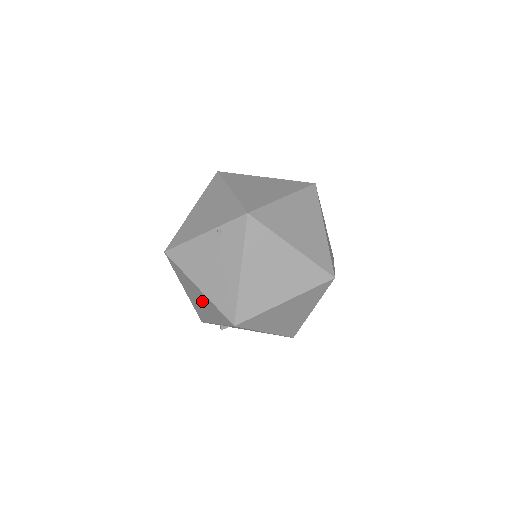
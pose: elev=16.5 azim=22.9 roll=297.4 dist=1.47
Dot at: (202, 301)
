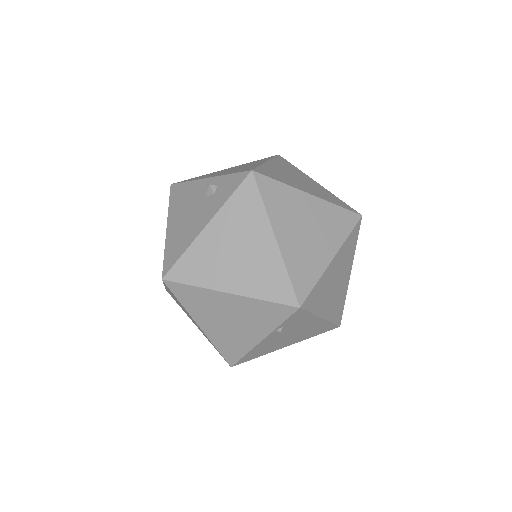
Dot at: occluded
